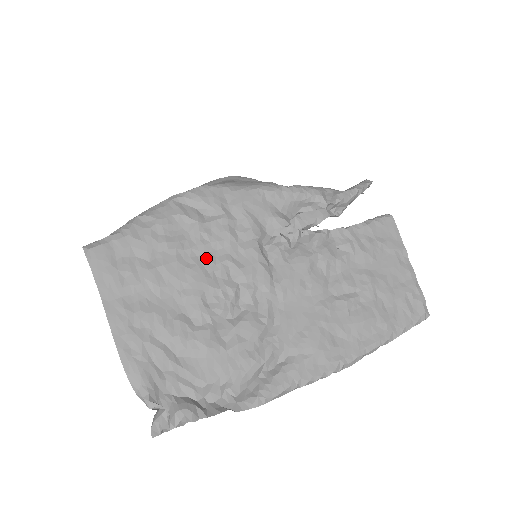
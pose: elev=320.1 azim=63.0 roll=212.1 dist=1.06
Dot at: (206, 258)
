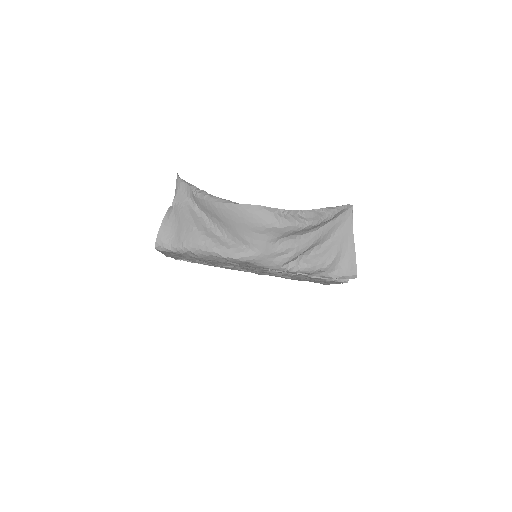
Dot at: occluded
